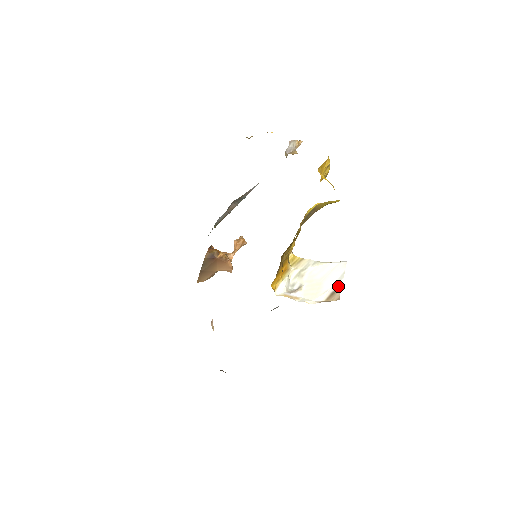
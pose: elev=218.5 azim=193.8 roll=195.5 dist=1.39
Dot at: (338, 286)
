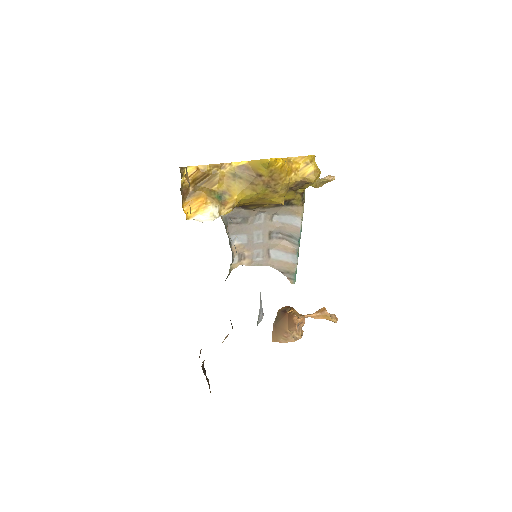
Dot at: occluded
